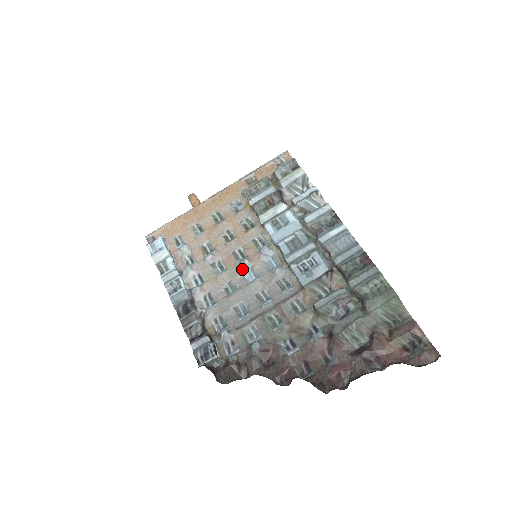
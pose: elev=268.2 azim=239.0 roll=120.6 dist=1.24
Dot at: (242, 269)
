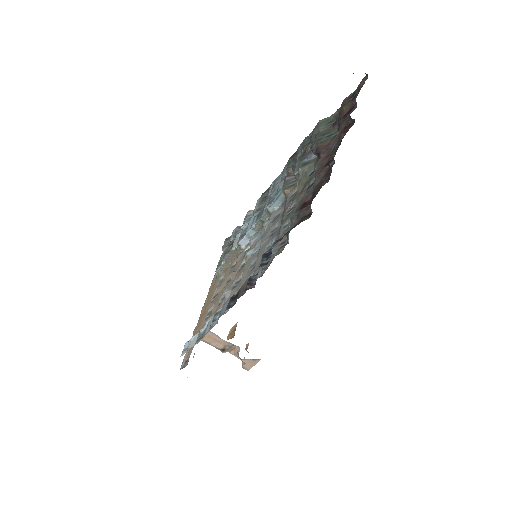
Dot at: (250, 257)
